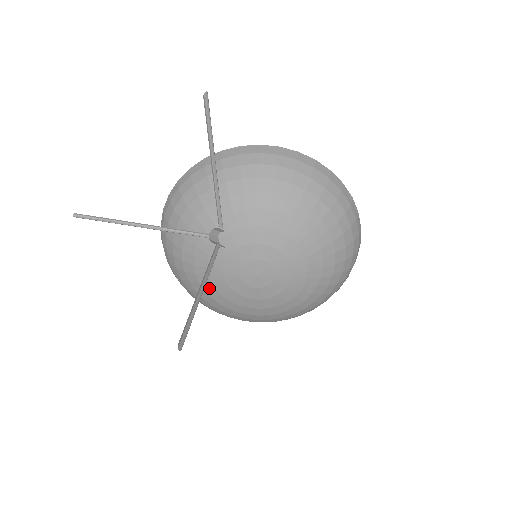
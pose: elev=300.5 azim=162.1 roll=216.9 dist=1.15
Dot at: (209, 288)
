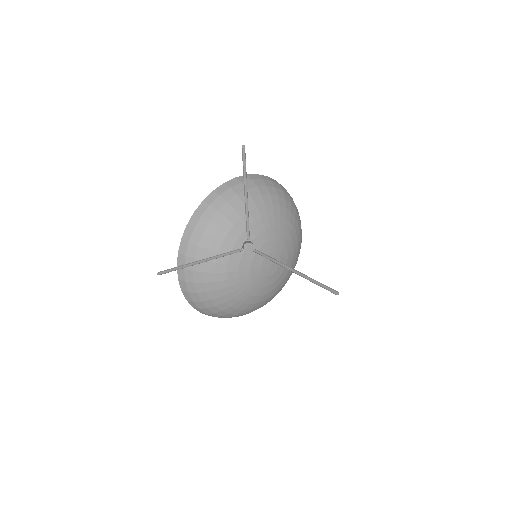
Dot at: (239, 293)
